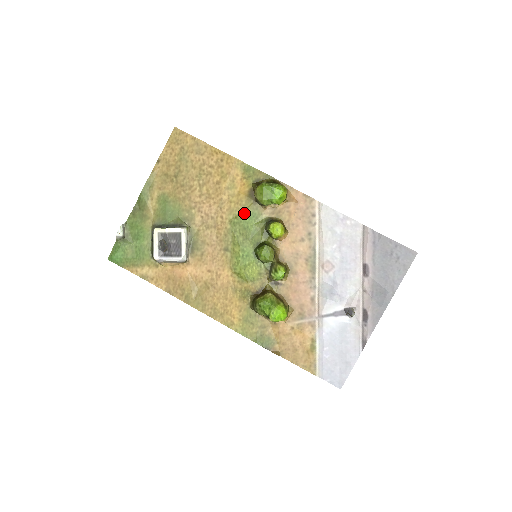
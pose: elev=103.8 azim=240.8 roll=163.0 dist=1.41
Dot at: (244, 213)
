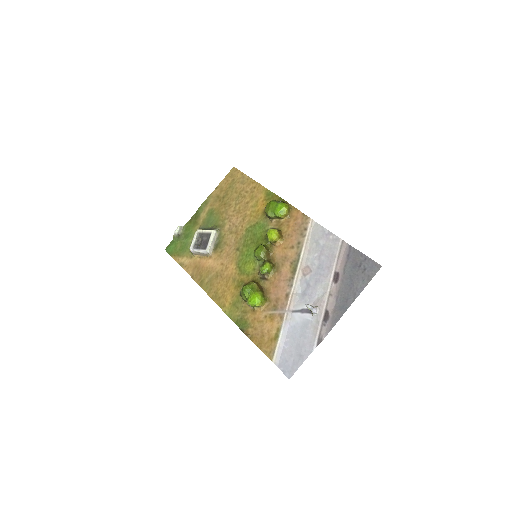
Dot at: (257, 224)
